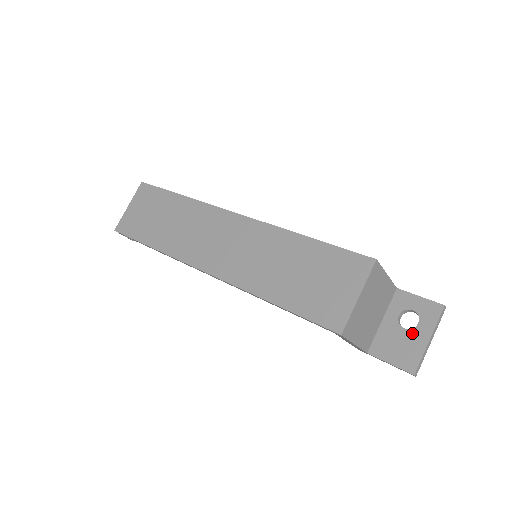
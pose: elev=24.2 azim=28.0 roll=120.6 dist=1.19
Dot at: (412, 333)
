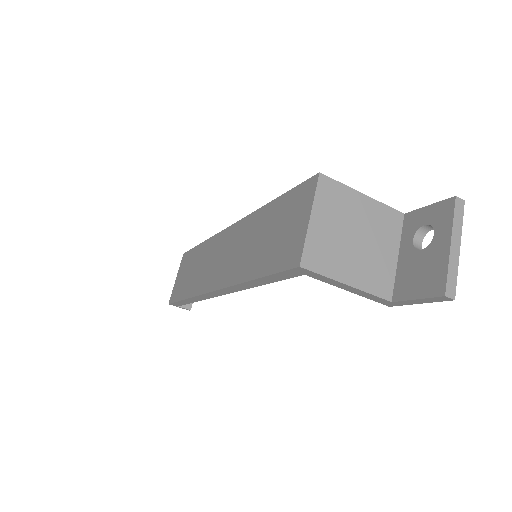
Dot at: (430, 249)
